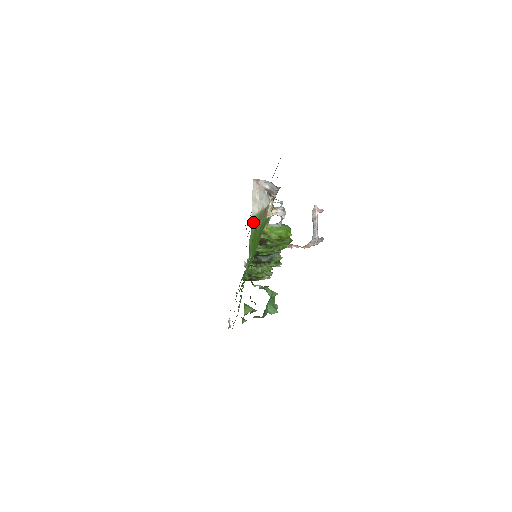
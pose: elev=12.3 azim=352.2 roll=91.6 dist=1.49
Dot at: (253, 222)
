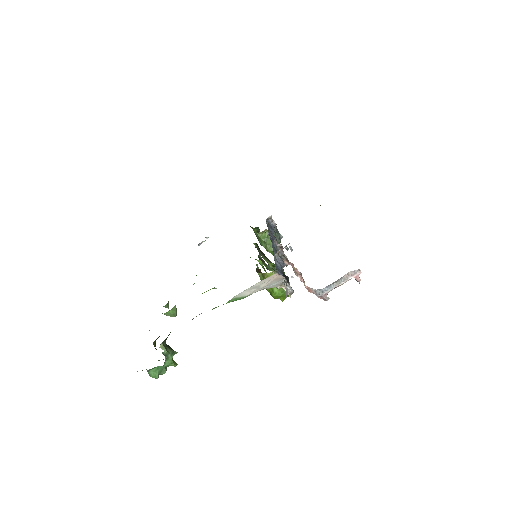
Dot at: occluded
